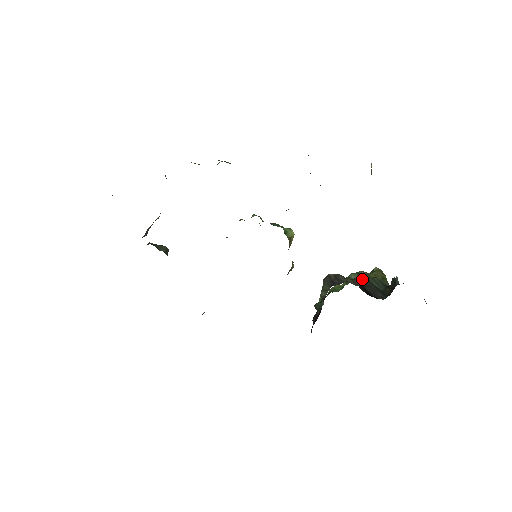
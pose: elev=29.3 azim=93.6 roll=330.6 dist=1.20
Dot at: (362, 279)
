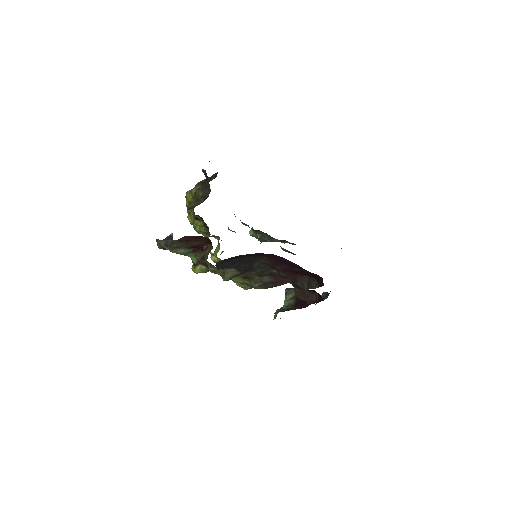
Dot at: occluded
